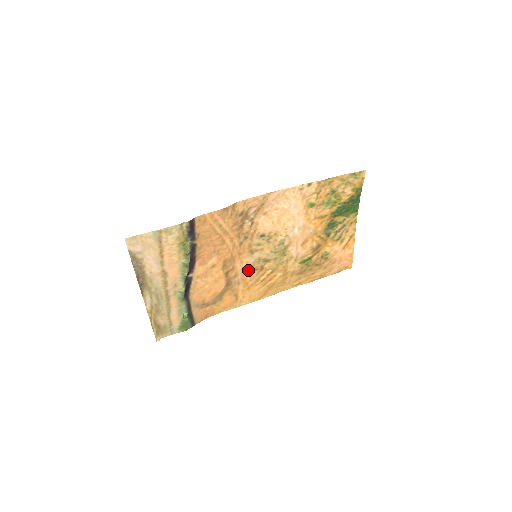
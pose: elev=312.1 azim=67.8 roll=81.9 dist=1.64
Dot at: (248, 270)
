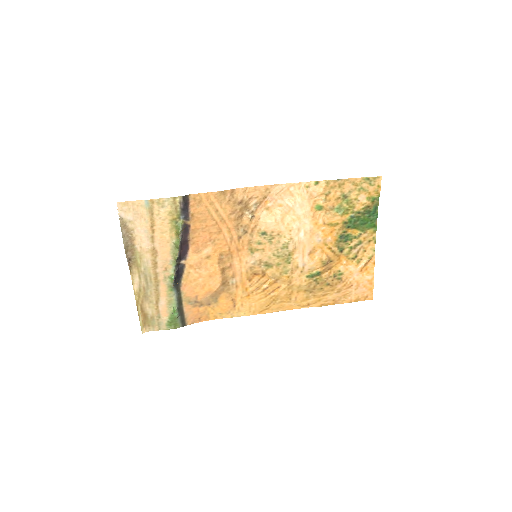
Dot at: (248, 272)
